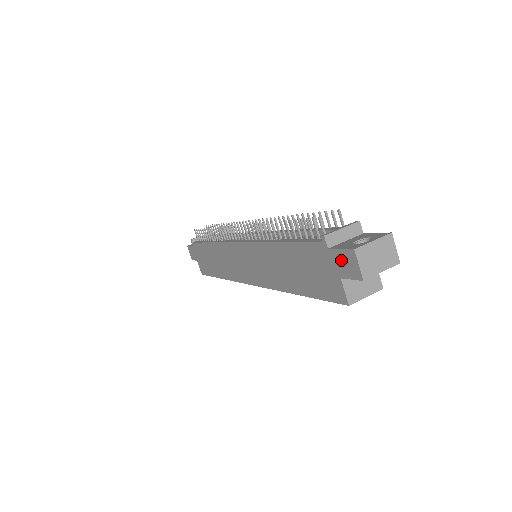
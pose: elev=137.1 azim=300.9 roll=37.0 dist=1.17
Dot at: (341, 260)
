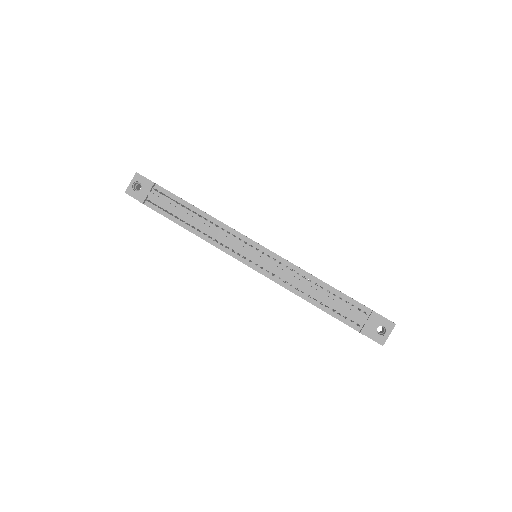
Dot at: occluded
